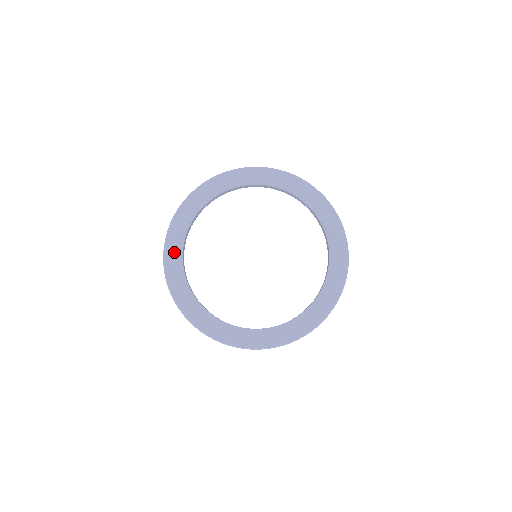
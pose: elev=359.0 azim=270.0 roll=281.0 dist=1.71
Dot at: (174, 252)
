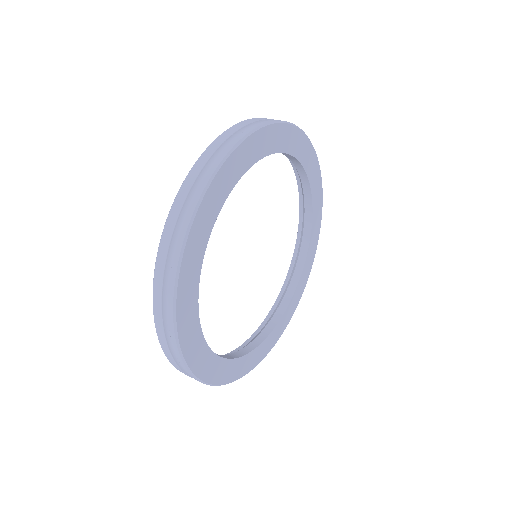
Dot at: (196, 350)
